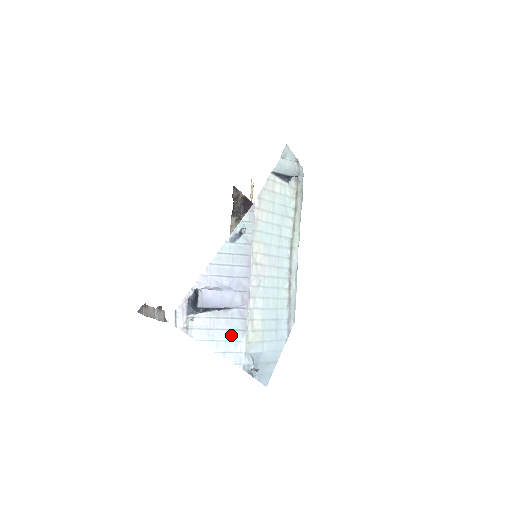
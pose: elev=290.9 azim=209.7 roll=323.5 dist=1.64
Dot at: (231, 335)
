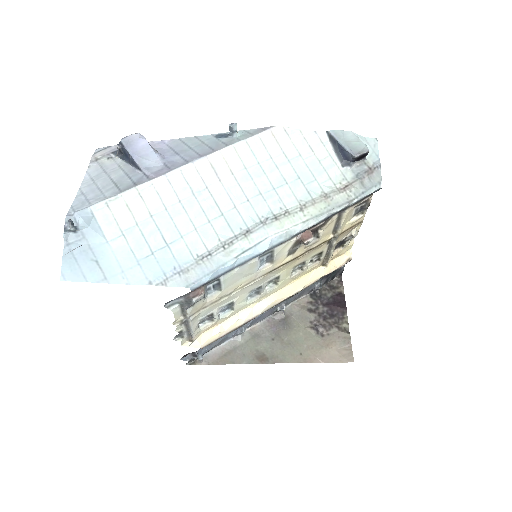
Dot at: (108, 187)
